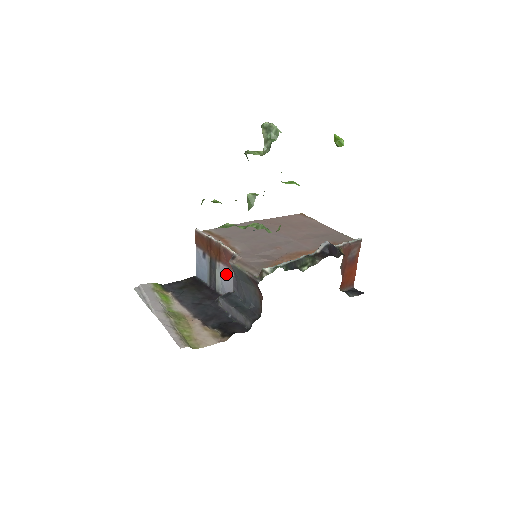
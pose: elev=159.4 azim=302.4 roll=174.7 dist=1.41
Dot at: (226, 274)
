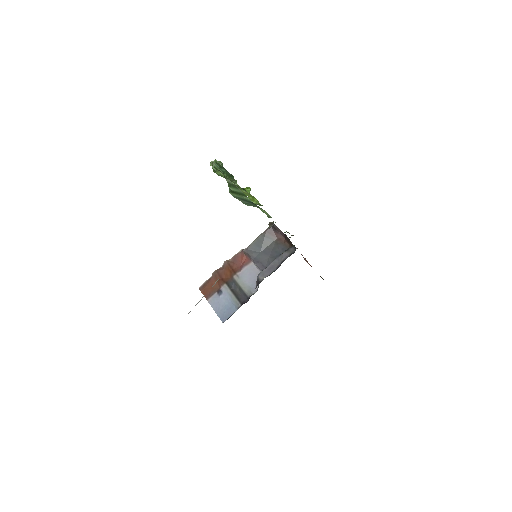
Dot at: (247, 273)
